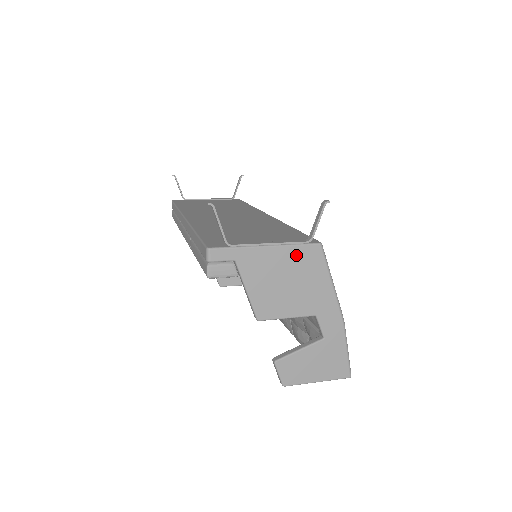
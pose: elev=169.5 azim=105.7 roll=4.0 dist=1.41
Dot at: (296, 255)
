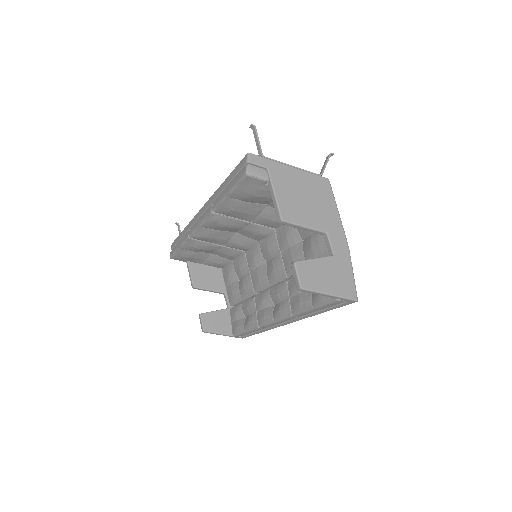
Dot at: (311, 180)
